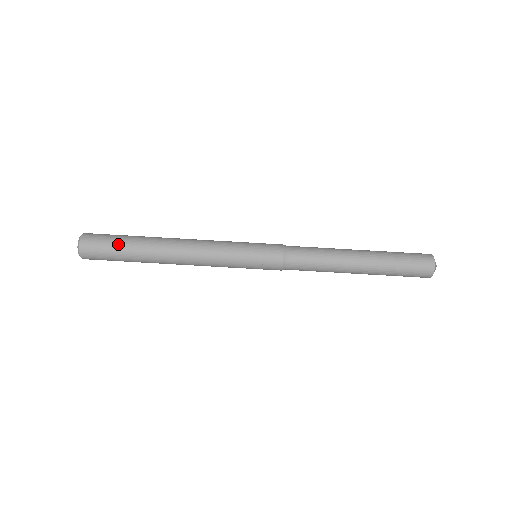
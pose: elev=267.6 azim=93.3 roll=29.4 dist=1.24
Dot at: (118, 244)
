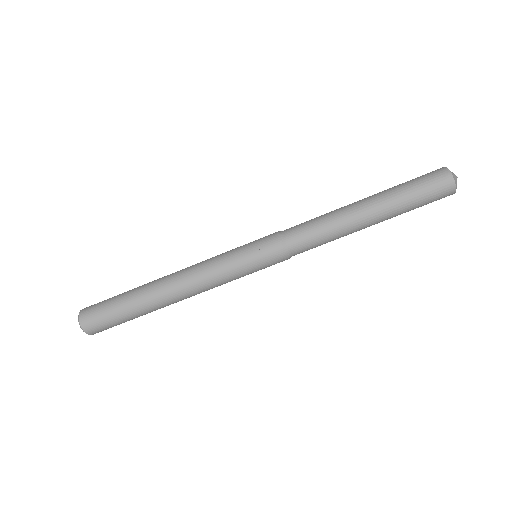
Dot at: (115, 299)
